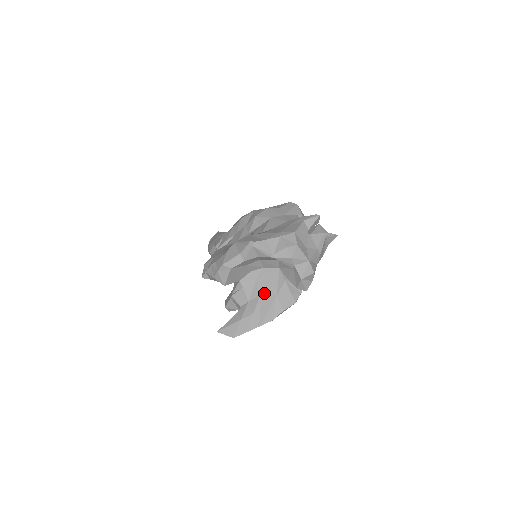
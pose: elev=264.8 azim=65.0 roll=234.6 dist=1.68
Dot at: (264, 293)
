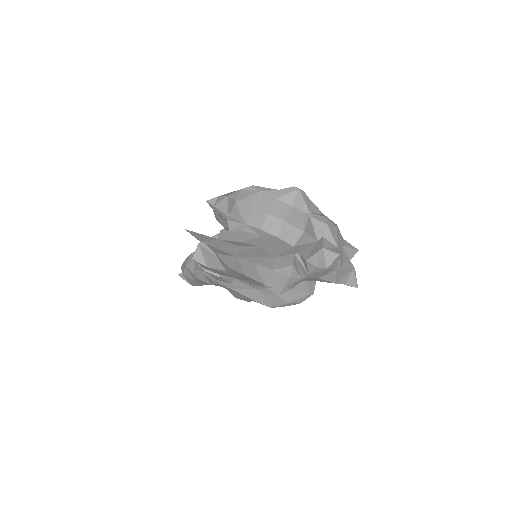
Dot at: (263, 247)
